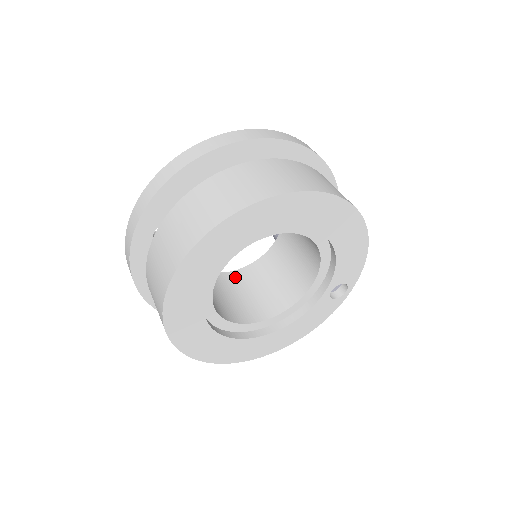
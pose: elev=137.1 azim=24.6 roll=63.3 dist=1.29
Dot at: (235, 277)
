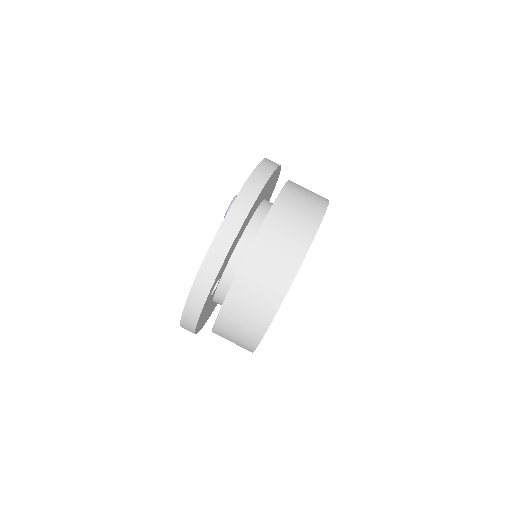
Dot at: occluded
